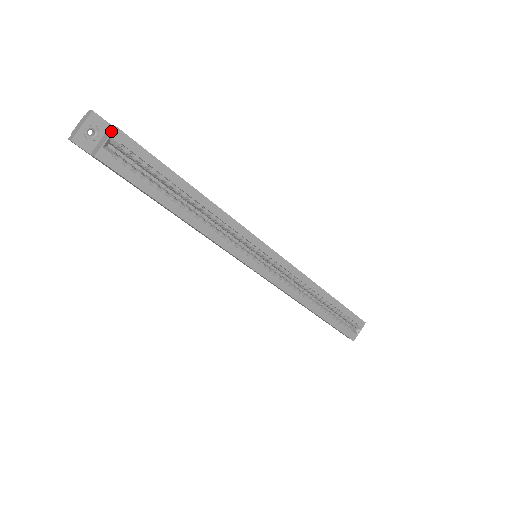
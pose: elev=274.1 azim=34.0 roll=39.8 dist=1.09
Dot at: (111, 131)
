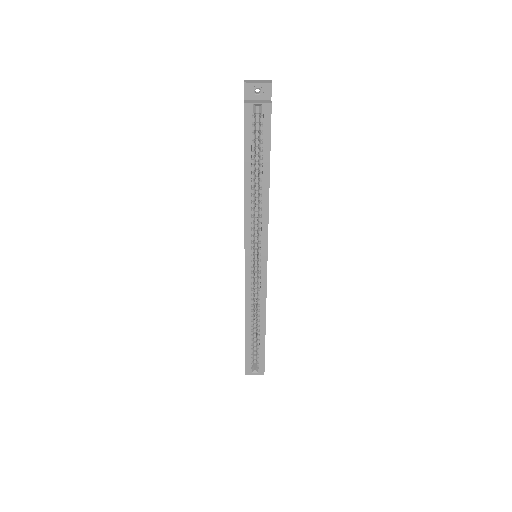
Dot at: (267, 102)
